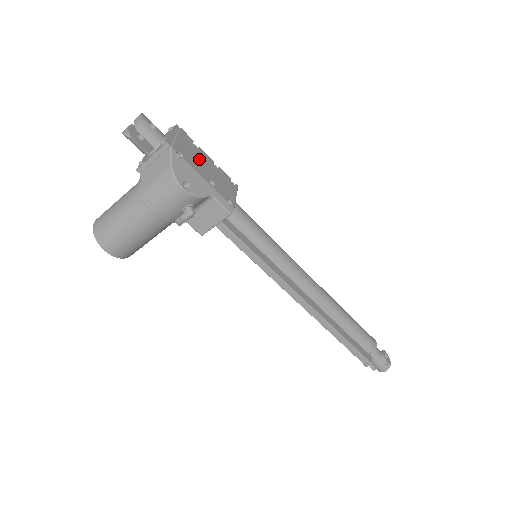
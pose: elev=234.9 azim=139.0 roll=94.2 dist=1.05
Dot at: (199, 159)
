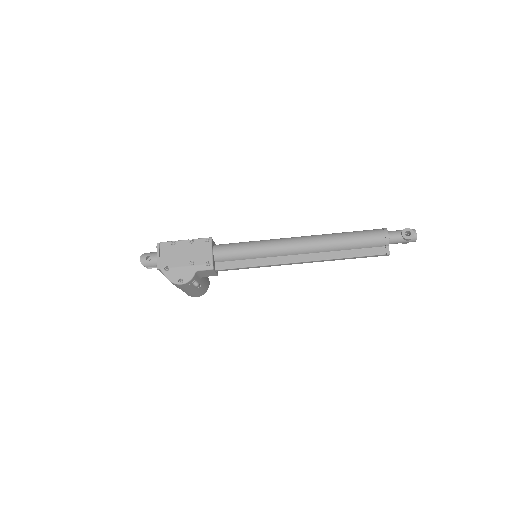
Dot at: (178, 254)
